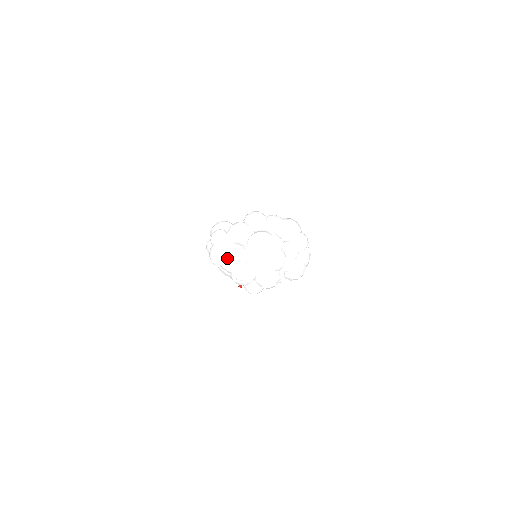
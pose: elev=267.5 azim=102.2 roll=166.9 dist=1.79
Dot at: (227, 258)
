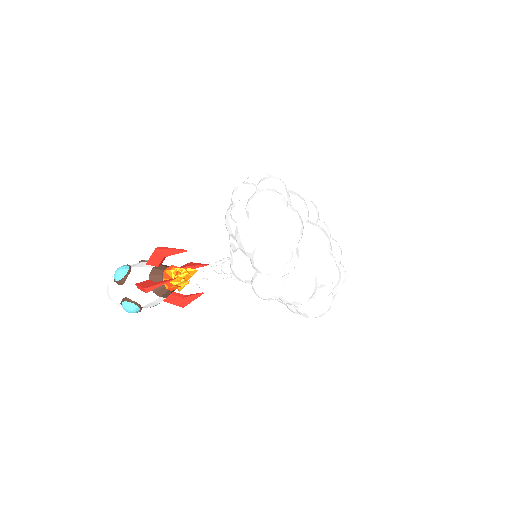
Dot at: (289, 217)
